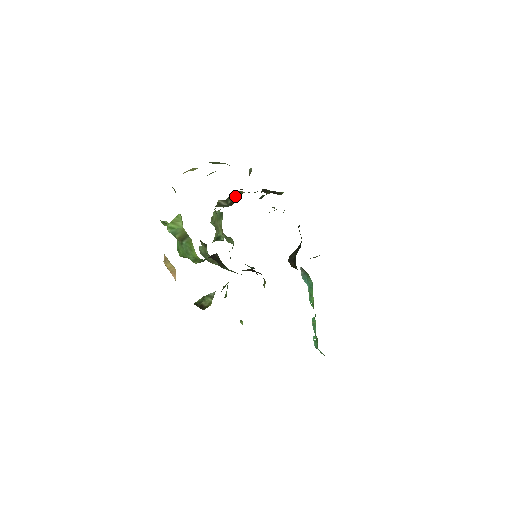
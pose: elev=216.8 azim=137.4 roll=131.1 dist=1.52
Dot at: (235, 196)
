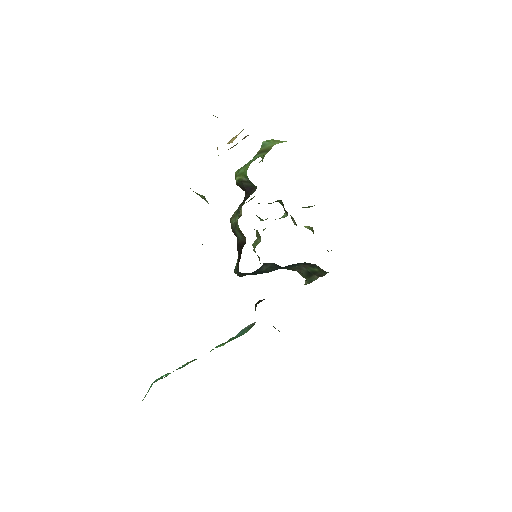
Dot at: (307, 226)
